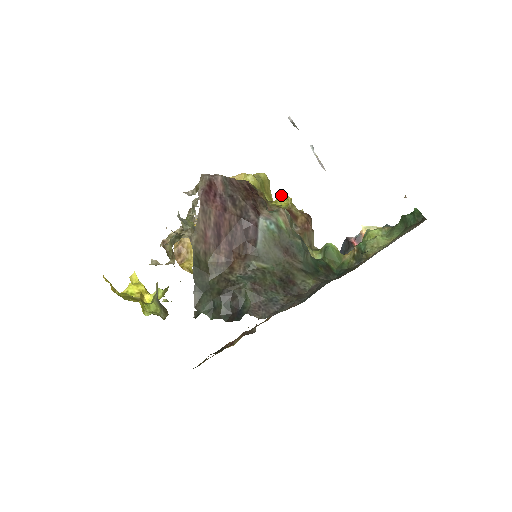
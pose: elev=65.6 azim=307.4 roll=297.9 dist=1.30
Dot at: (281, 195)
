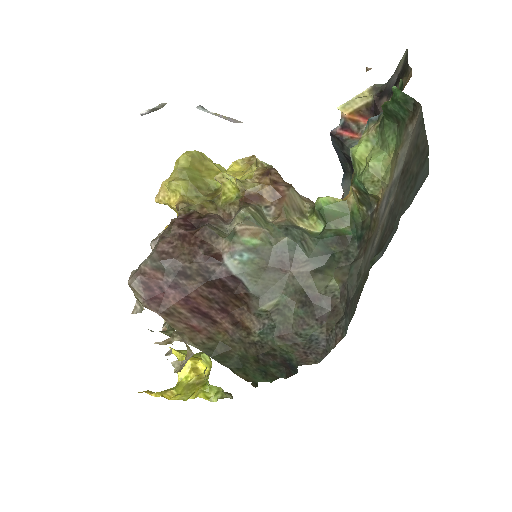
Dot at: (222, 180)
